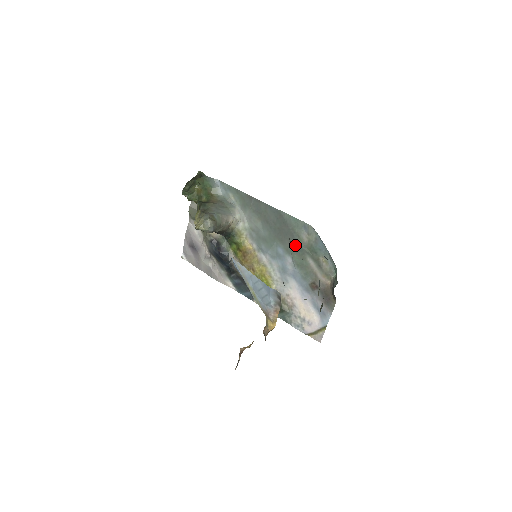
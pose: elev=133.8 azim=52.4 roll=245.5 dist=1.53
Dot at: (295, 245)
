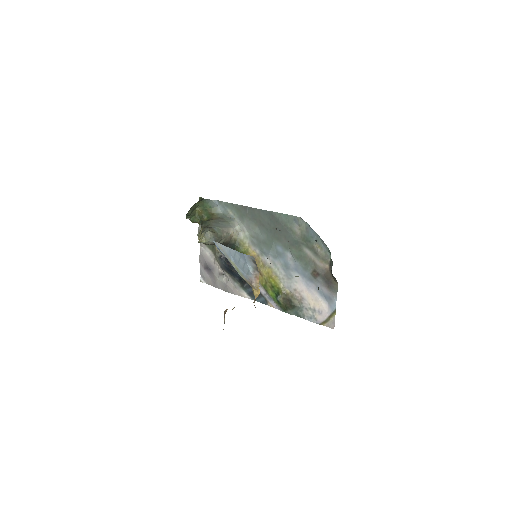
Dot at: (291, 240)
